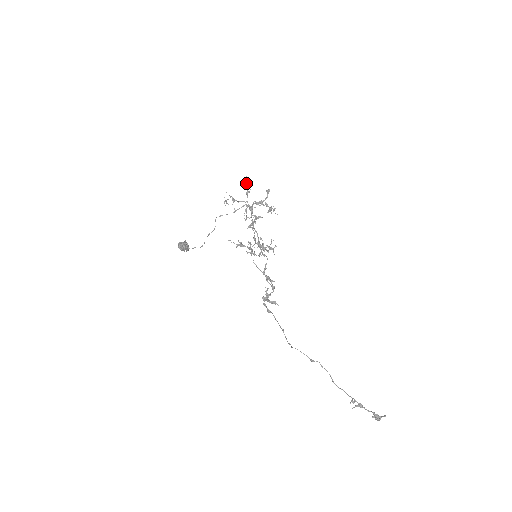
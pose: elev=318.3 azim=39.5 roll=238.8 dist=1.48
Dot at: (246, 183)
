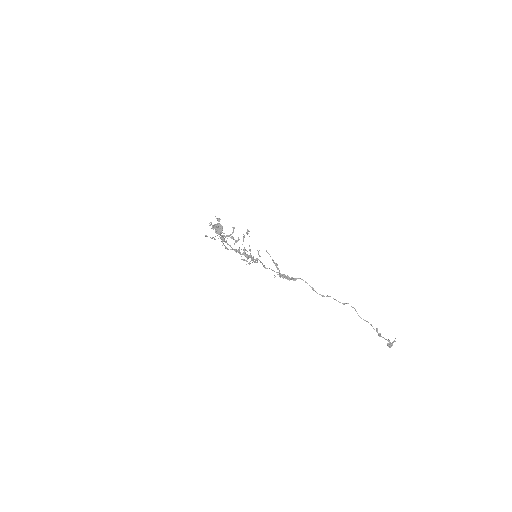
Dot at: (219, 218)
